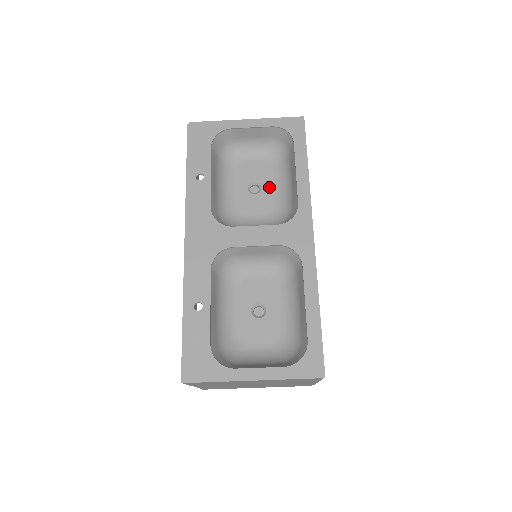
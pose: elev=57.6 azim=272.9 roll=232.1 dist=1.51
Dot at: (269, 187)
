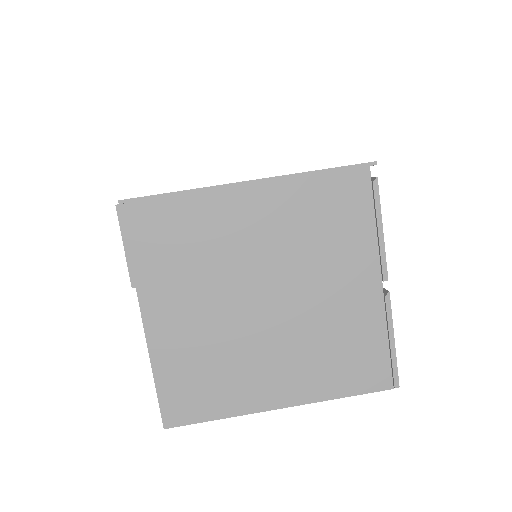
Dot at: occluded
